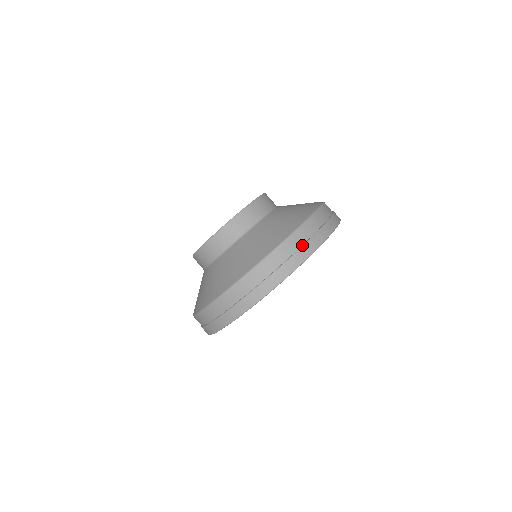
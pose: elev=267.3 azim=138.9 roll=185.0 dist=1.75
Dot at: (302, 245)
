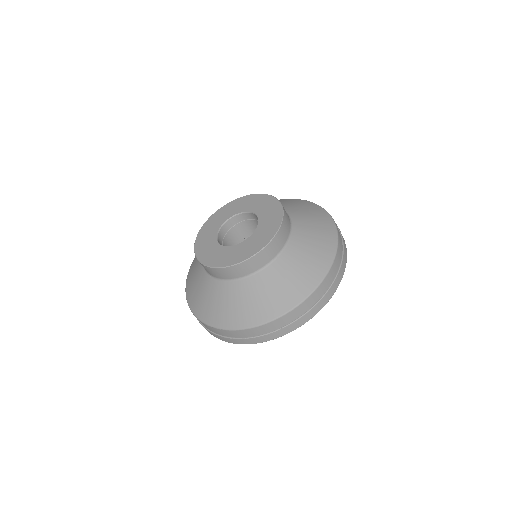
Dot at: (259, 335)
